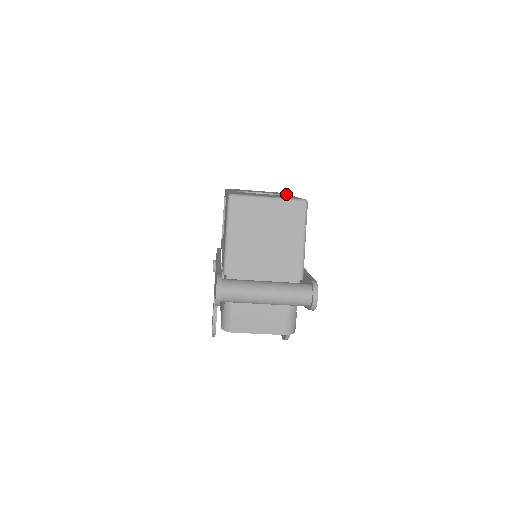
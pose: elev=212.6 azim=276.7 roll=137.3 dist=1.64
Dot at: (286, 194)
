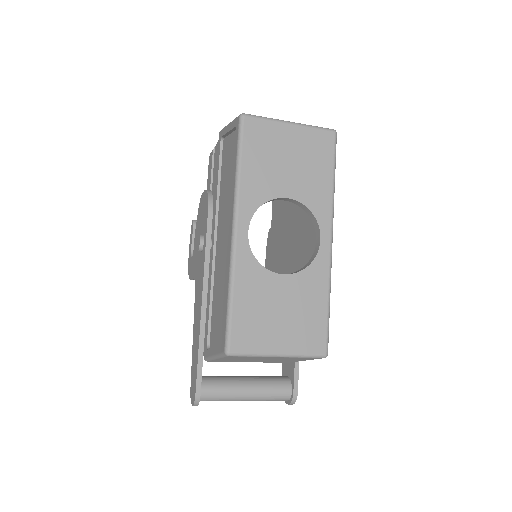
Dot at: (329, 209)
